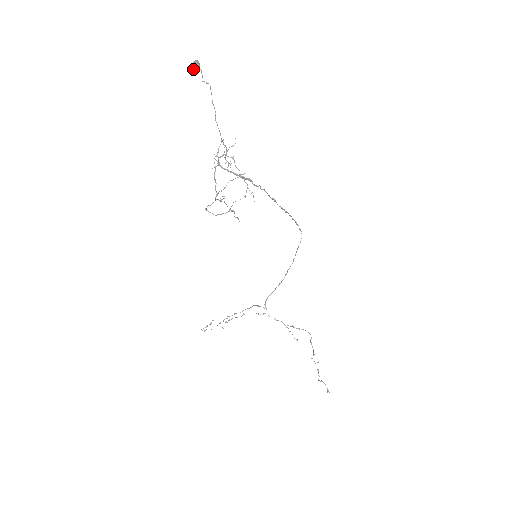
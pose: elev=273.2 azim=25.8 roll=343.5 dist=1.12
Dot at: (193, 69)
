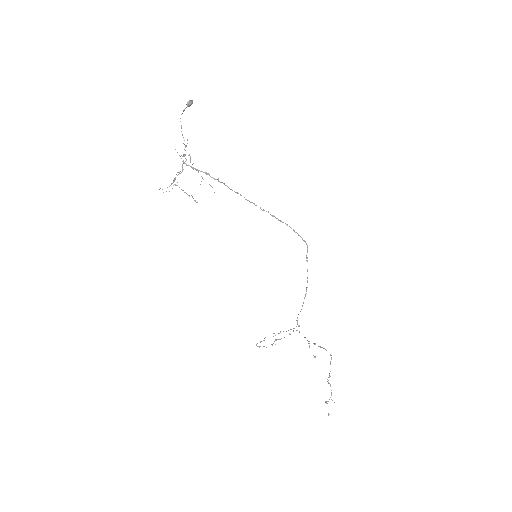
Dot at: (187, 105)
